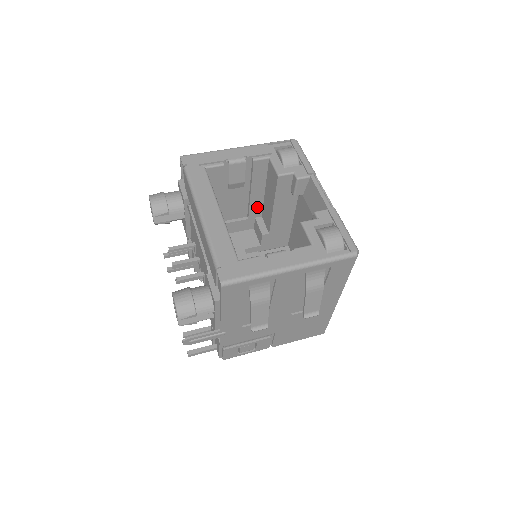
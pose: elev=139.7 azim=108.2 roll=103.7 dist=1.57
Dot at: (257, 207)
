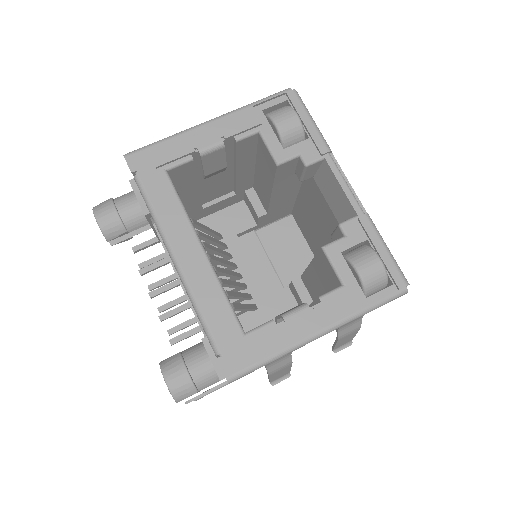
Dot at: (246, 181)
